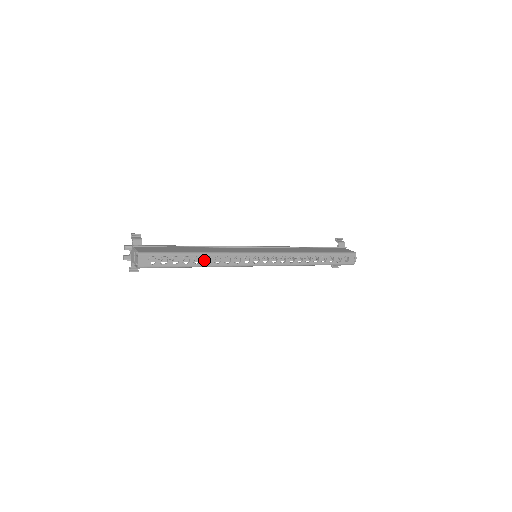
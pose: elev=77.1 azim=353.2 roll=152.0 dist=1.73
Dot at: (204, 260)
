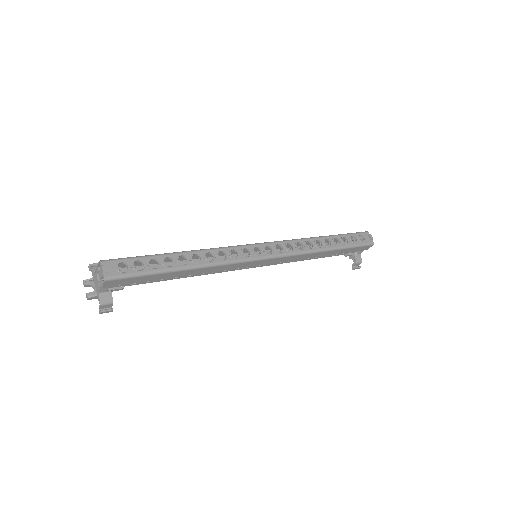
Dot at: (191, 258)
